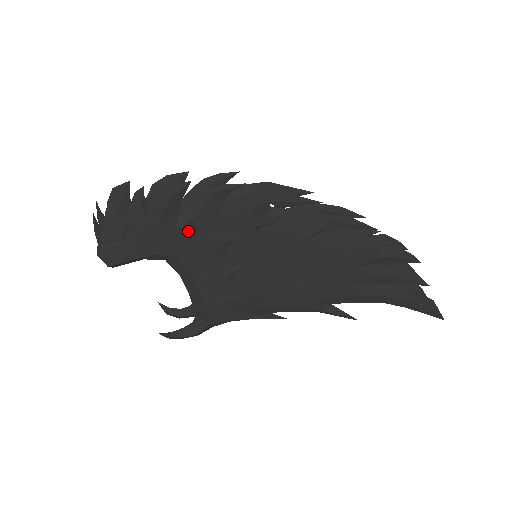
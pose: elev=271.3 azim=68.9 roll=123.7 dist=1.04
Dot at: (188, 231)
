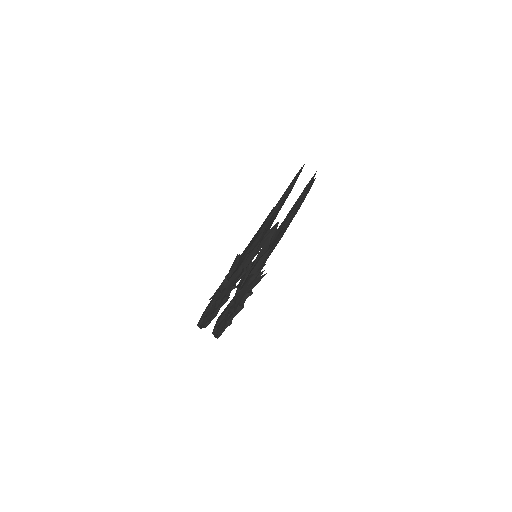
Dot at: (248, 296)
